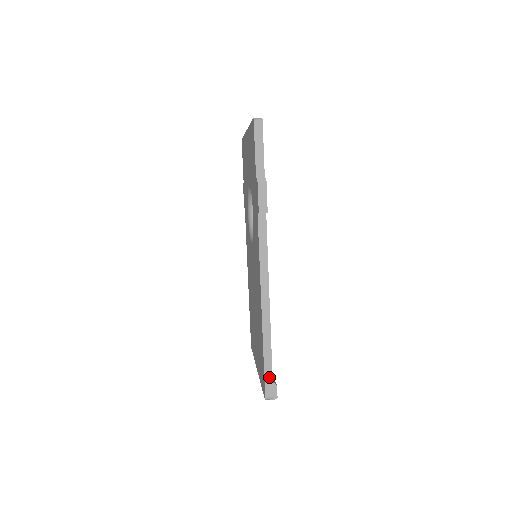
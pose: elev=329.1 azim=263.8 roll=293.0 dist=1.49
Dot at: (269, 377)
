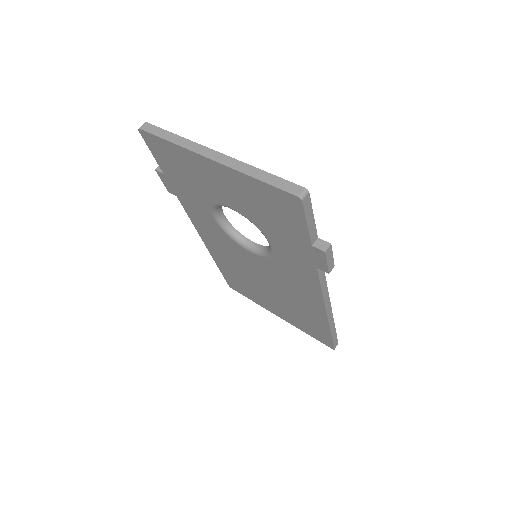
Dot at: (335, 339)
